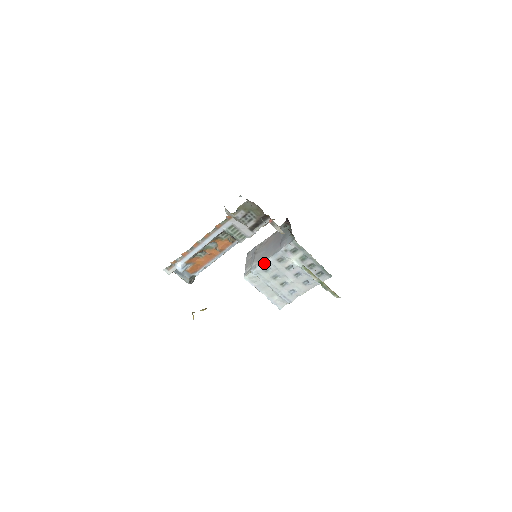
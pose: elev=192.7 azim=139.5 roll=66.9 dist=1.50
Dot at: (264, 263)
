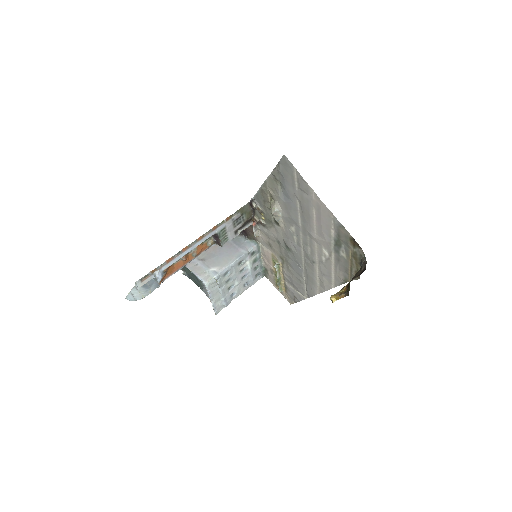
Dot at: (228, 267)
